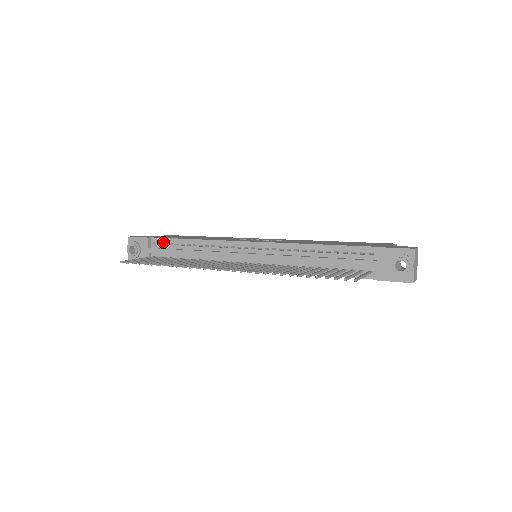
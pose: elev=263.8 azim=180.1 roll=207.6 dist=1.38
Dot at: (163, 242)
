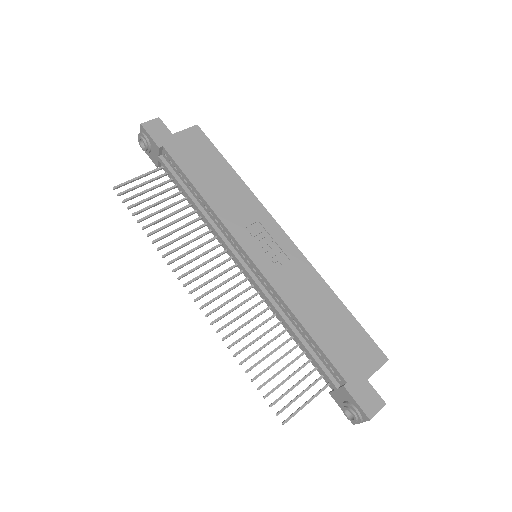
Dot at: (173, 164)
